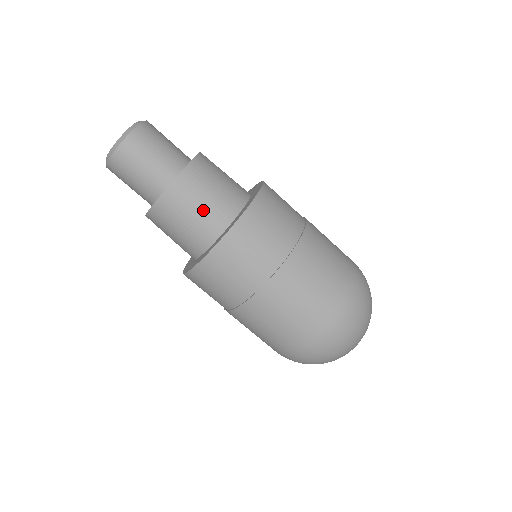
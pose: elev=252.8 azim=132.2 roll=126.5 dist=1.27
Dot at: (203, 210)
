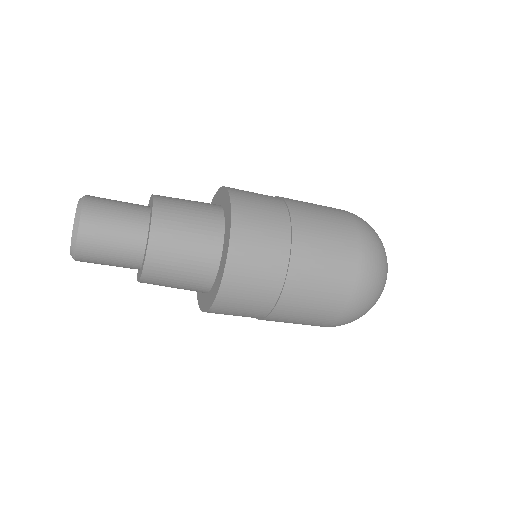
Dot at: (186, 273)
